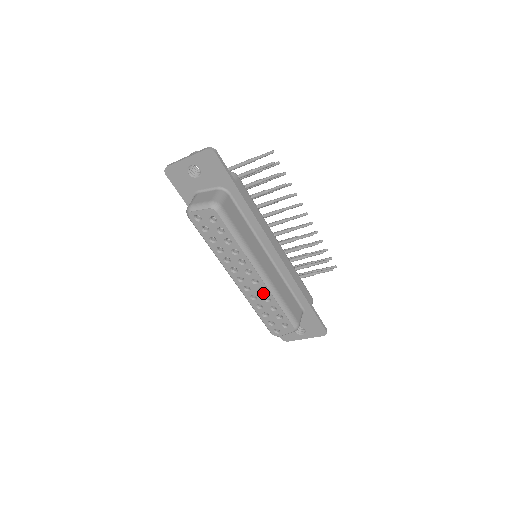
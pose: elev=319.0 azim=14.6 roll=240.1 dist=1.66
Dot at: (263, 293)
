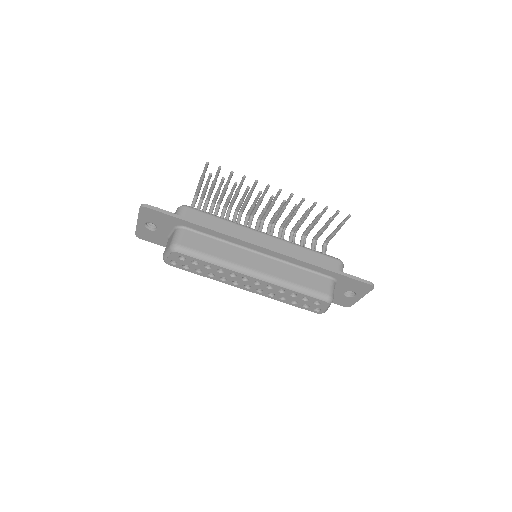
Dot at: (273, 288)
